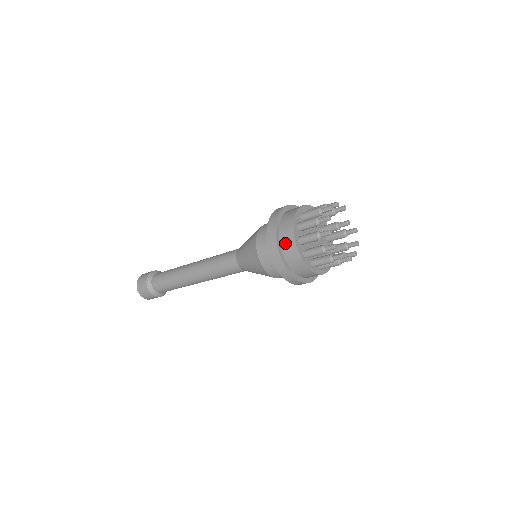
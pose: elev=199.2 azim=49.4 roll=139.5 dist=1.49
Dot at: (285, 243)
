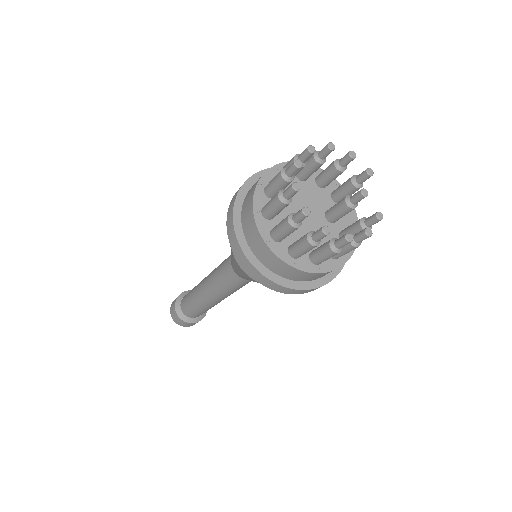
Dot at: (250, 191)
